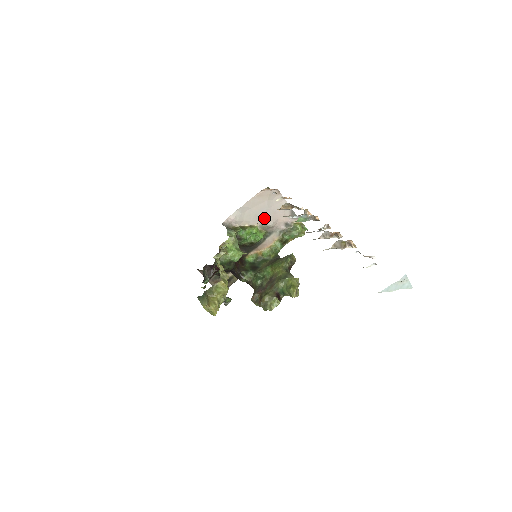
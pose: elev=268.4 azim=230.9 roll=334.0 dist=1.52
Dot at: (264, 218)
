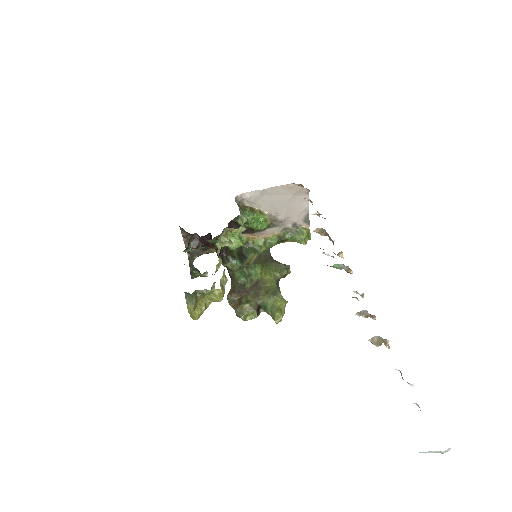
Dot at: (278, 210)
